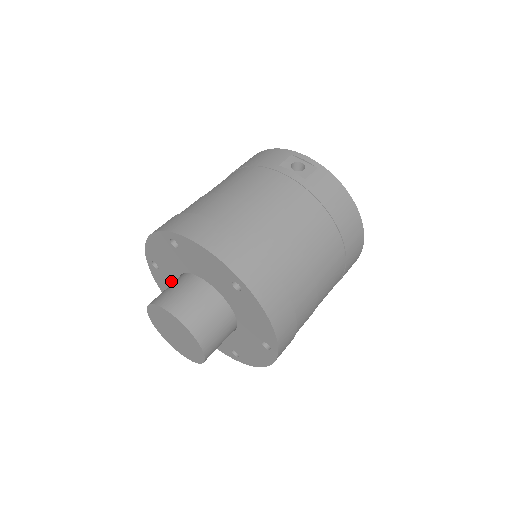
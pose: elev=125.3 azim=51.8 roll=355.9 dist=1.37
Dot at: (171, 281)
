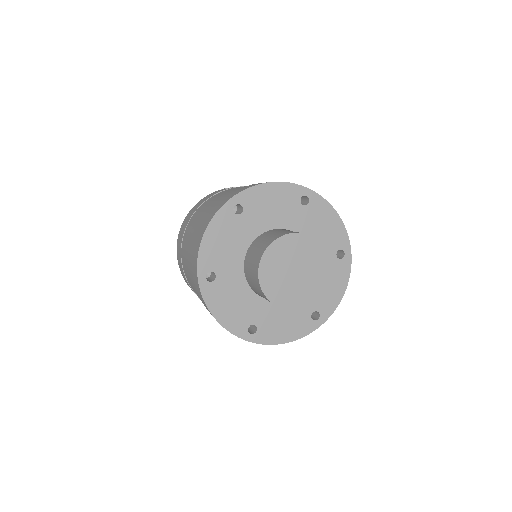
Dot at: (233, 281)
